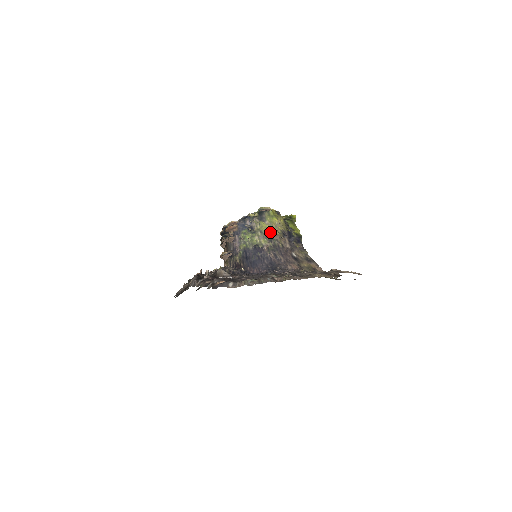
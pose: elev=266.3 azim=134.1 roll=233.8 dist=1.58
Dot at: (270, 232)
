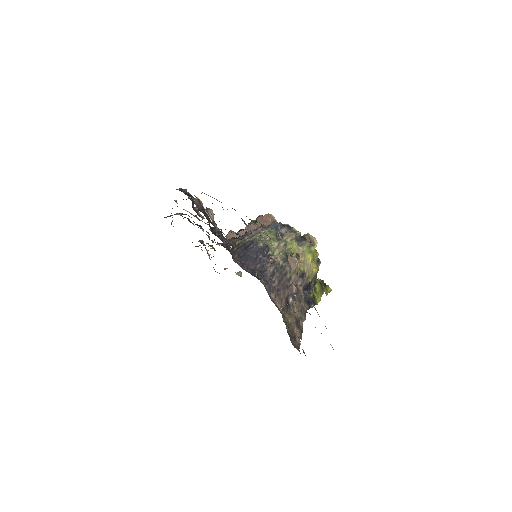
Dot at: (293, 255)
